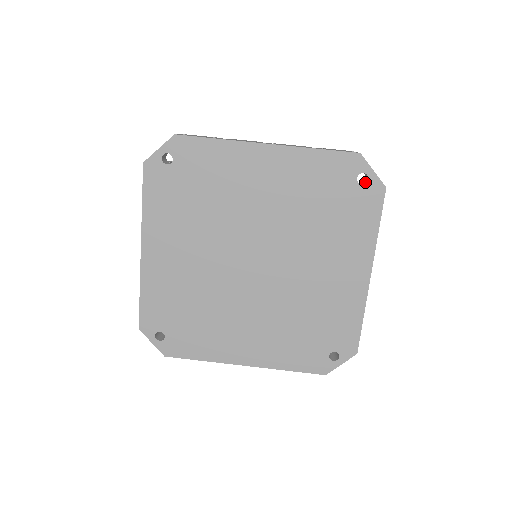
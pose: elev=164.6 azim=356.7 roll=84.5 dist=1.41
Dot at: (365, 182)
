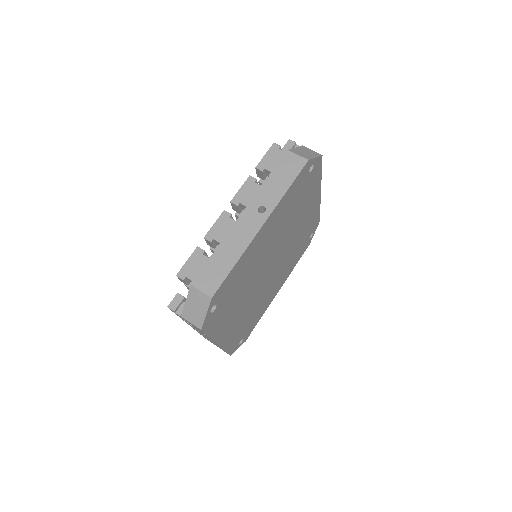
Dot at: occluded
